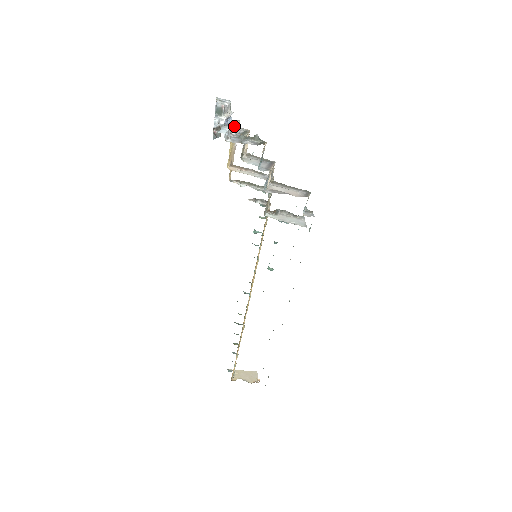
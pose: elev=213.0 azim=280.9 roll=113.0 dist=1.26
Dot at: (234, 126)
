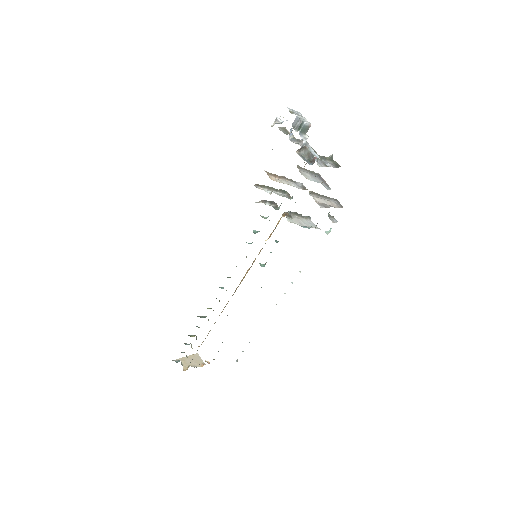
Dot at: (296, 139)
